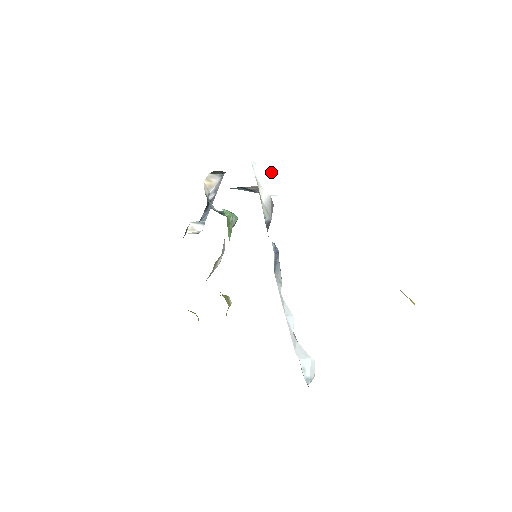
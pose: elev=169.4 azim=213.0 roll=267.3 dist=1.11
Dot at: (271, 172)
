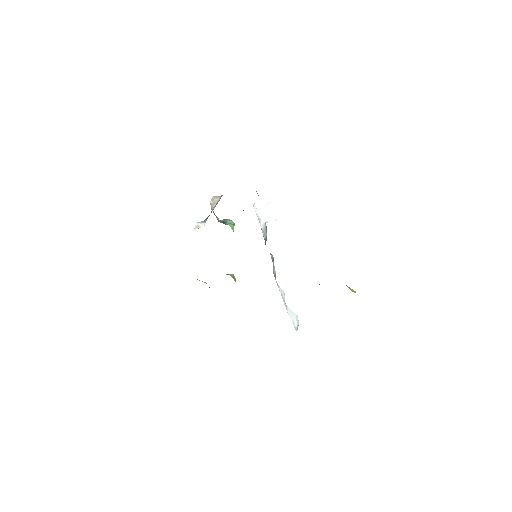
Dot at: (264, 207)
